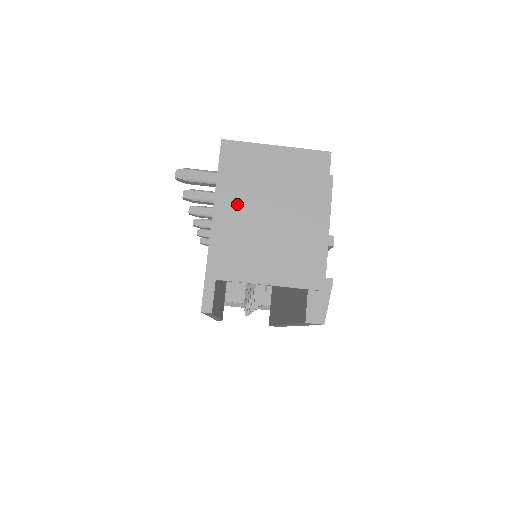
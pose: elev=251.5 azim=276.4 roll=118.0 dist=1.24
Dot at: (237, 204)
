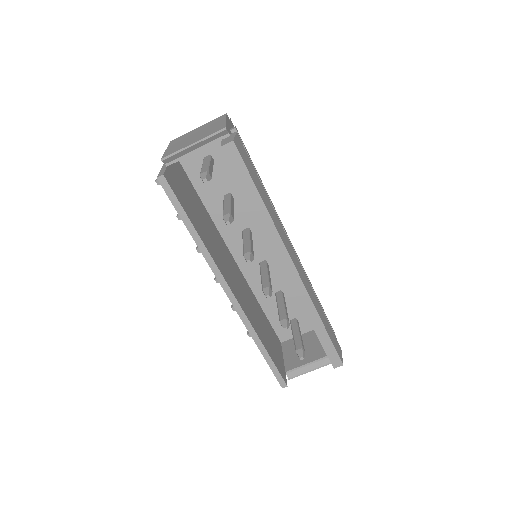
Dot at: (175, 143)
